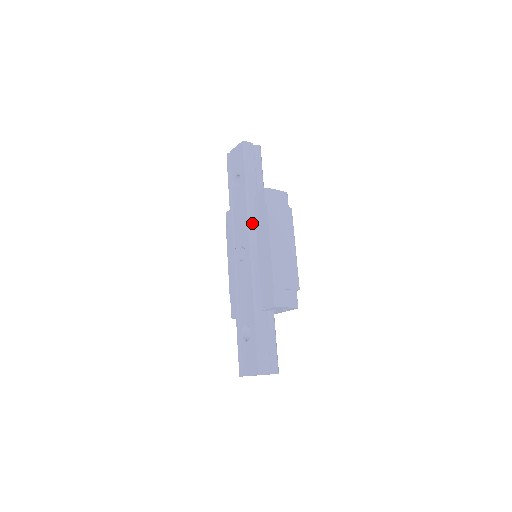
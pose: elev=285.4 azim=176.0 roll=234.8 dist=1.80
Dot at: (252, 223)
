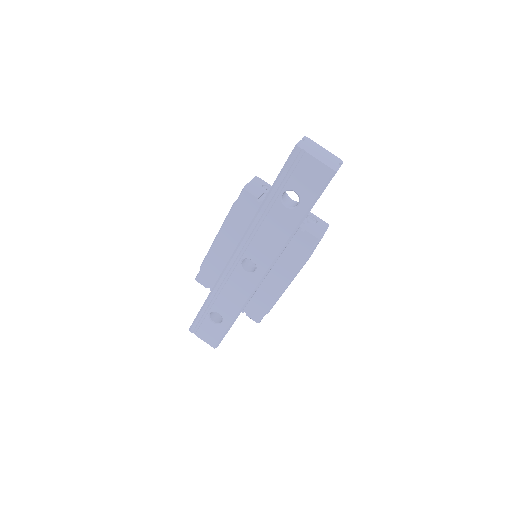
Dot at: occluded
